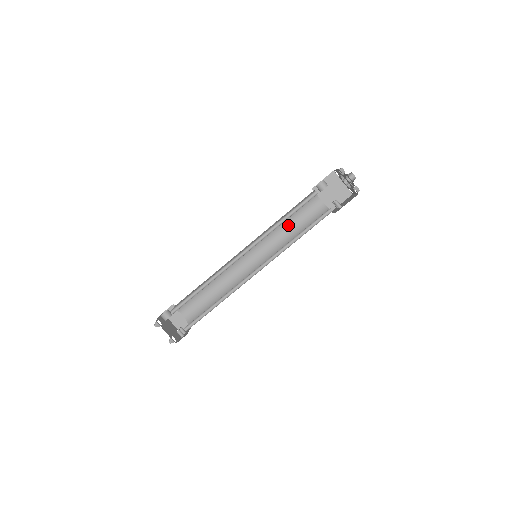
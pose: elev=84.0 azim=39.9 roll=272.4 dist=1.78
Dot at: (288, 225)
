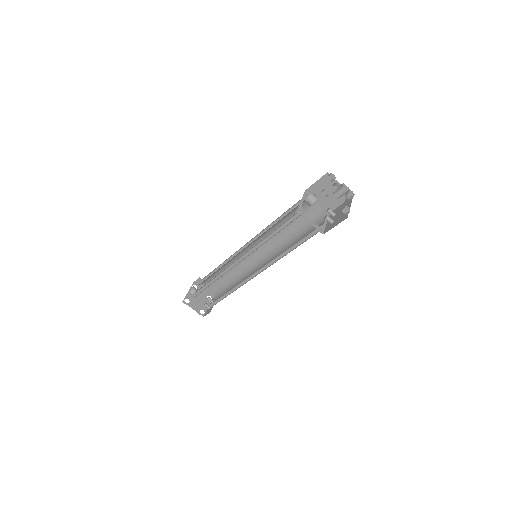
Dot at: occluded
